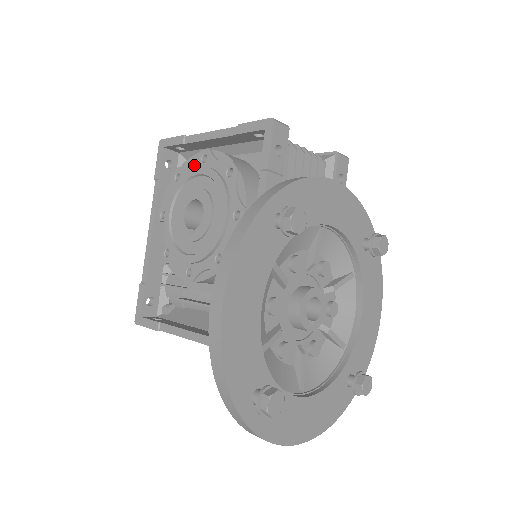
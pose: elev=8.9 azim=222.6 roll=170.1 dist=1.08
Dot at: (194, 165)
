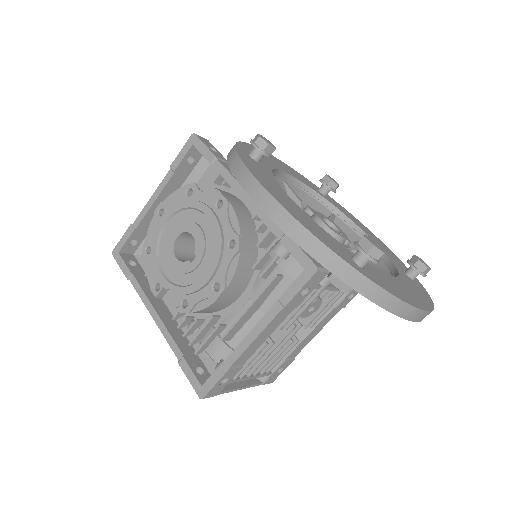
Dot at: (156, 225)
